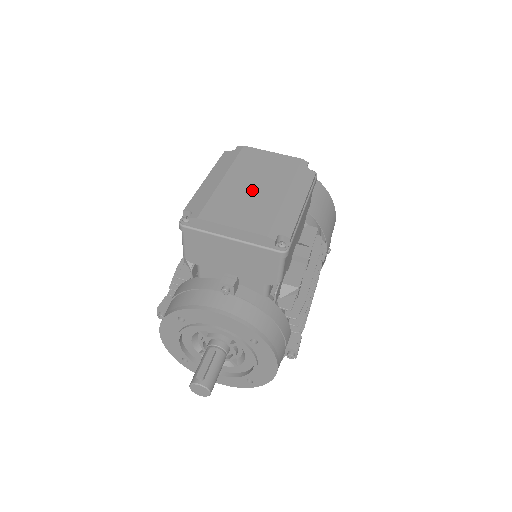
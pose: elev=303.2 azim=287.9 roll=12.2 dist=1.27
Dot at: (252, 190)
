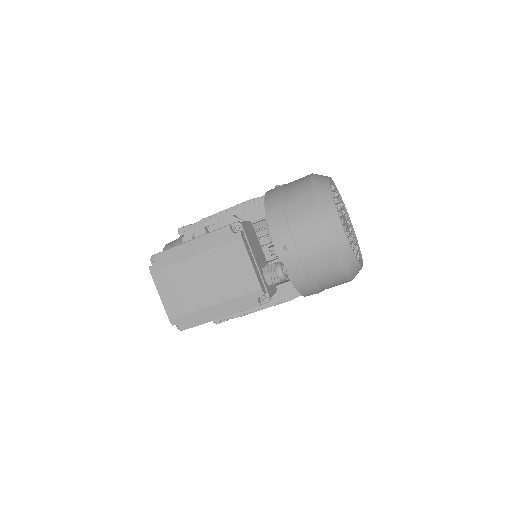
Dot at: (199, 283)
